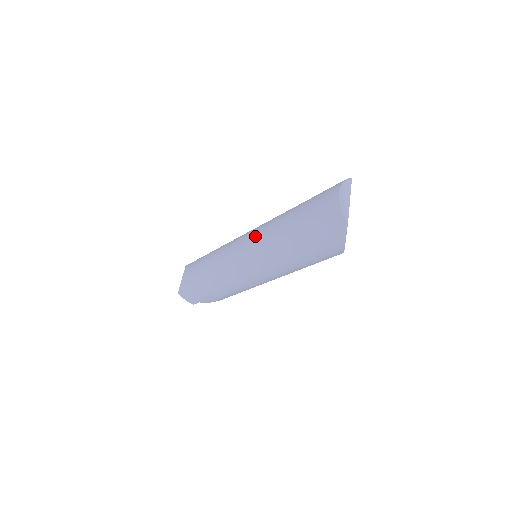
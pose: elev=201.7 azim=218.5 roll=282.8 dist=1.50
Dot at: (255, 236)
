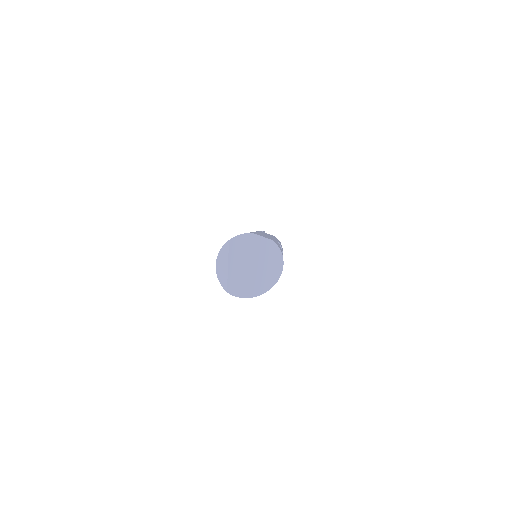
Dot at: occluded
